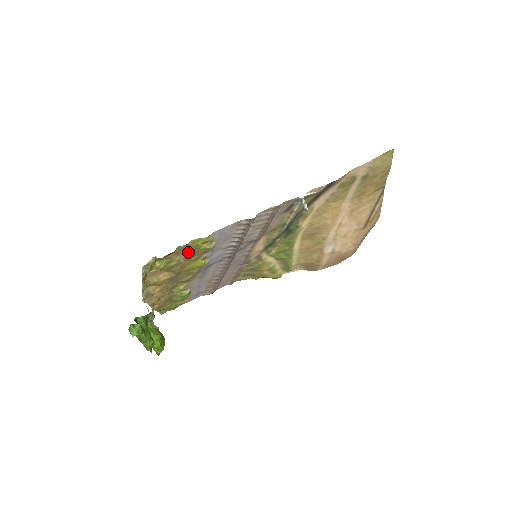
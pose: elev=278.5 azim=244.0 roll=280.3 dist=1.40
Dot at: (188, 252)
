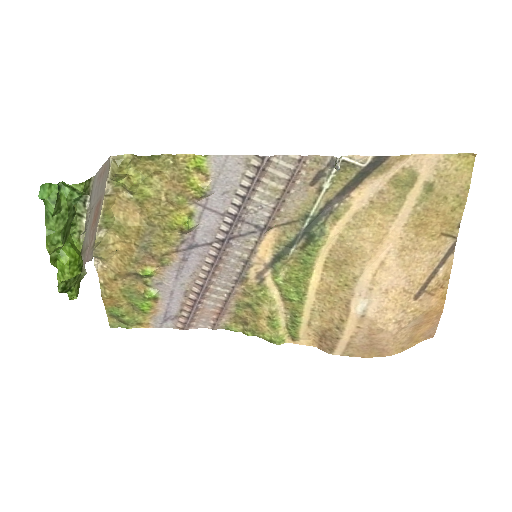
Dot at: (174, 181)
